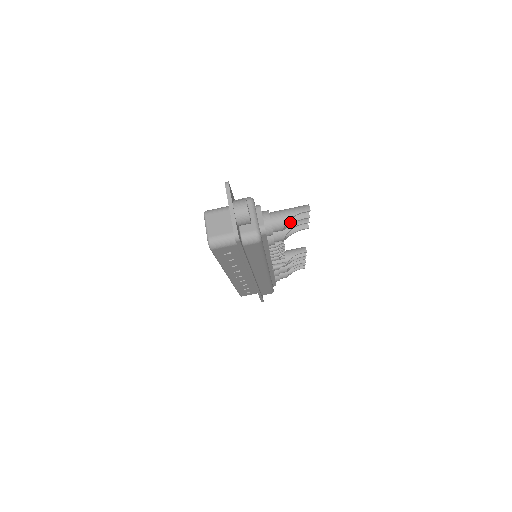
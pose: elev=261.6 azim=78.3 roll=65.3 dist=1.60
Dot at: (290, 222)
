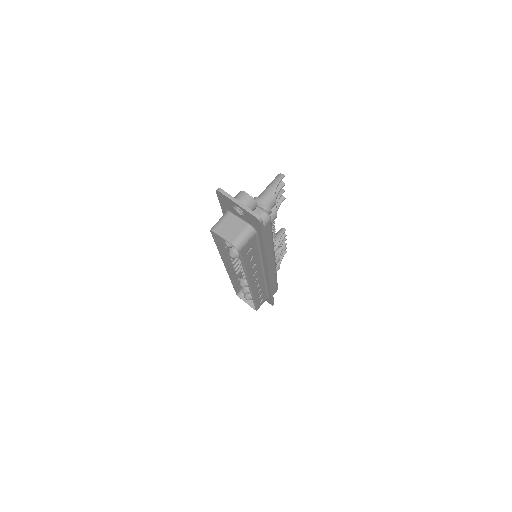
Dot at: occluded
